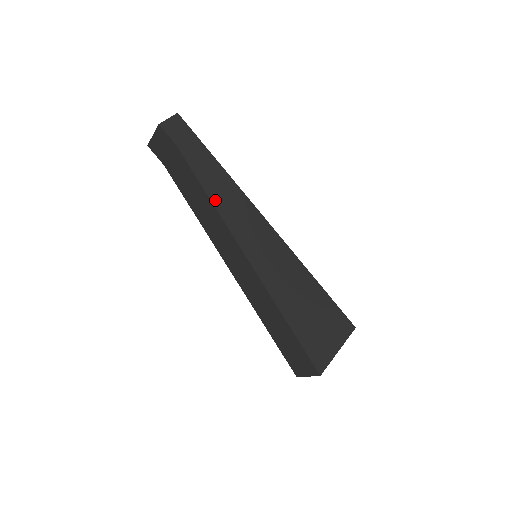
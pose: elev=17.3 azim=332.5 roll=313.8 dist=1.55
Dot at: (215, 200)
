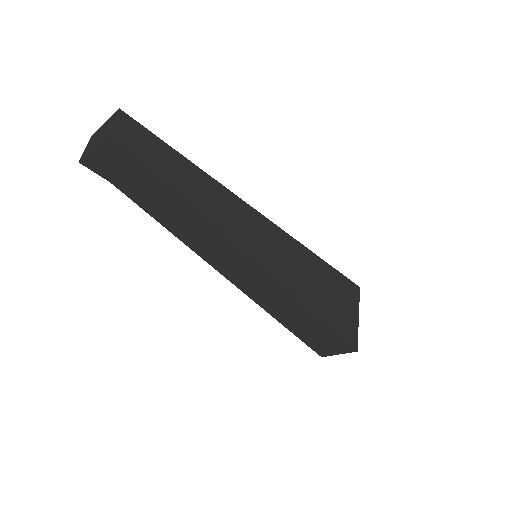
Dot at: (209, 213)
